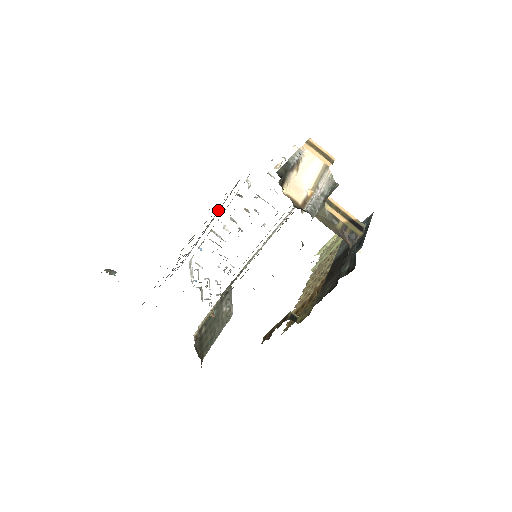
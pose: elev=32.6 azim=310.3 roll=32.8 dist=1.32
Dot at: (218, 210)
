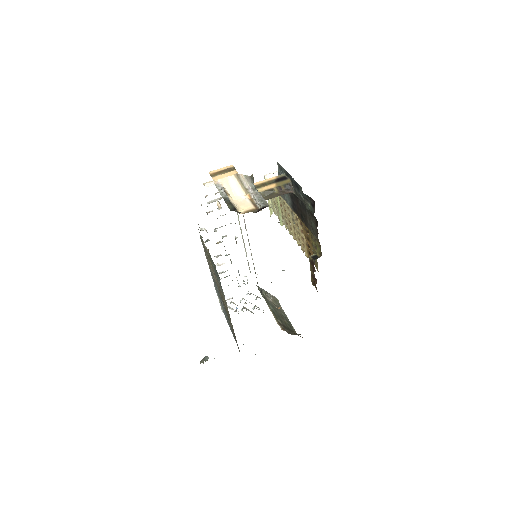
Dot at: occluded
